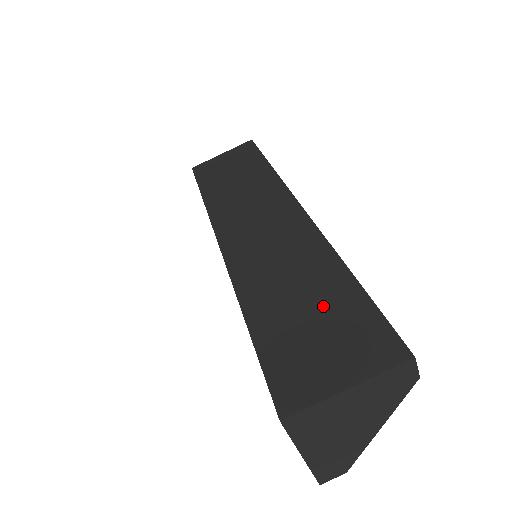
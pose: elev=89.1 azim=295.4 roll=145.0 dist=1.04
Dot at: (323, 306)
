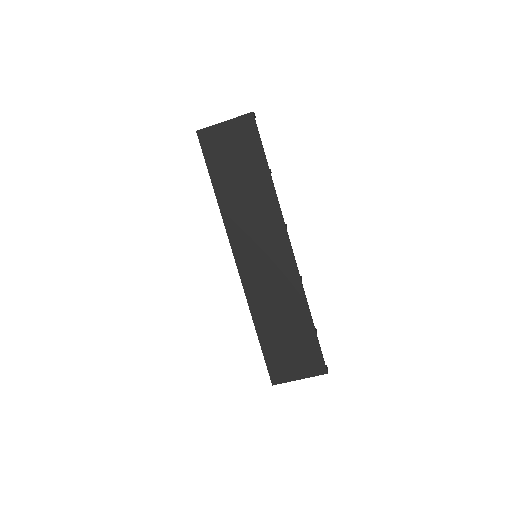
Dot at: (295, 335)
